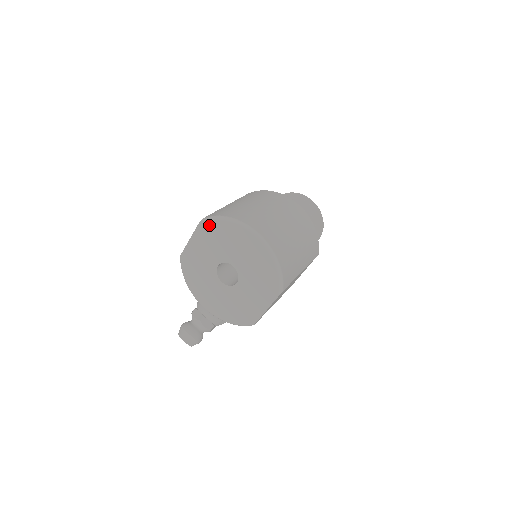
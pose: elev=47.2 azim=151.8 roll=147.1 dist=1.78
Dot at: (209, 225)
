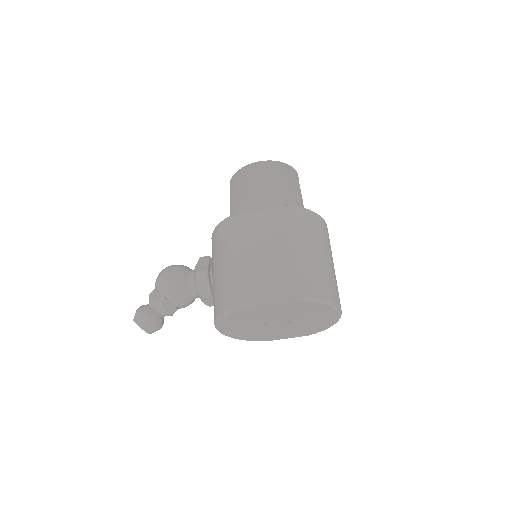
Dot at: (304, 303)
